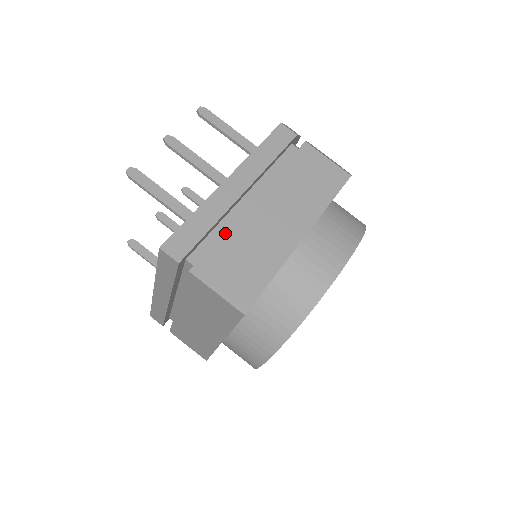
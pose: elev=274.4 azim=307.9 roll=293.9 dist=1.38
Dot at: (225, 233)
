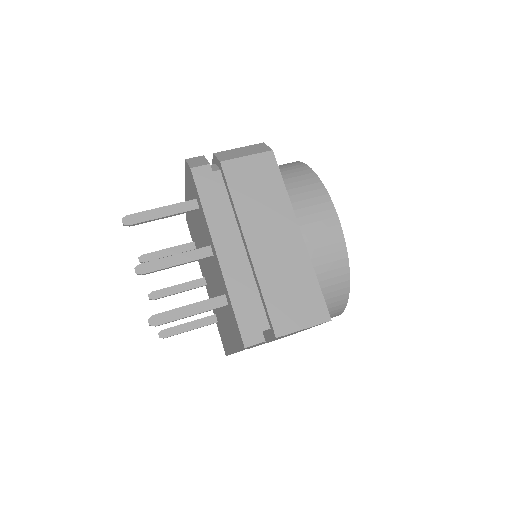
Dot at: (262, 289)
